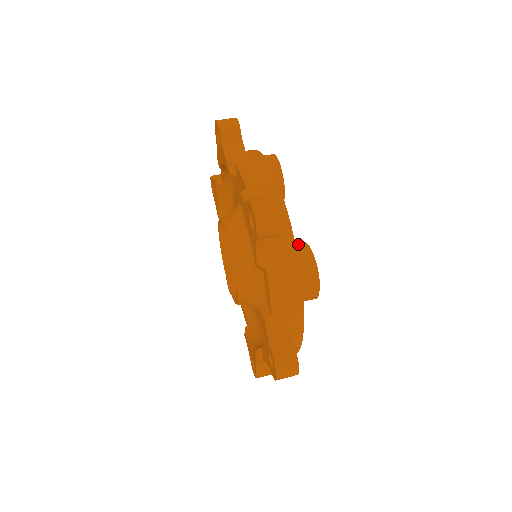
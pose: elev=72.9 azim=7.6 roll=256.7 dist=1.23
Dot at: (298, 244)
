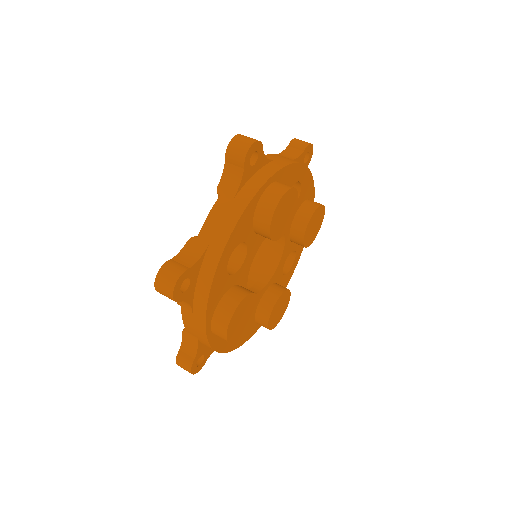
Dot at: (234, 298)
